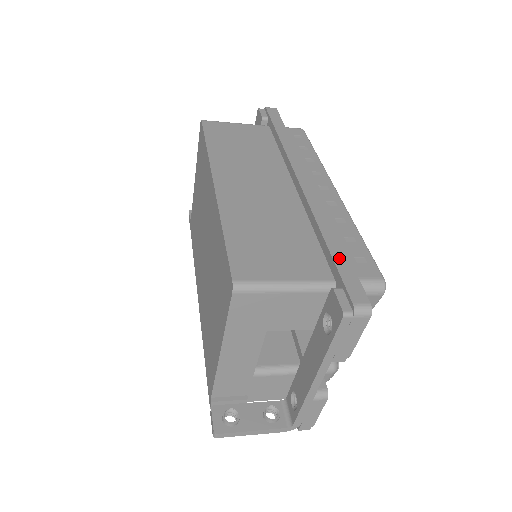
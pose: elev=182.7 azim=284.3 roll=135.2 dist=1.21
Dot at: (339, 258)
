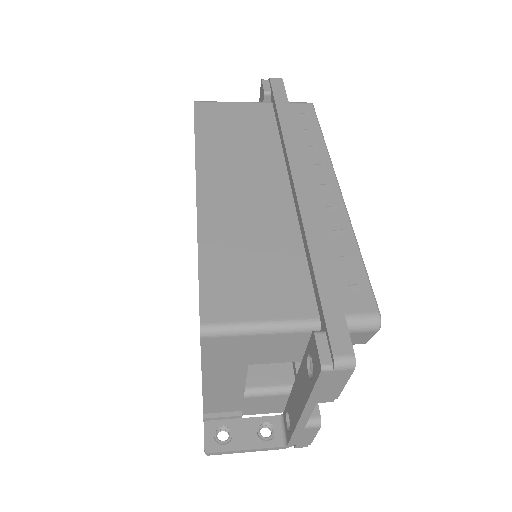
Dot at: (326, 291)
